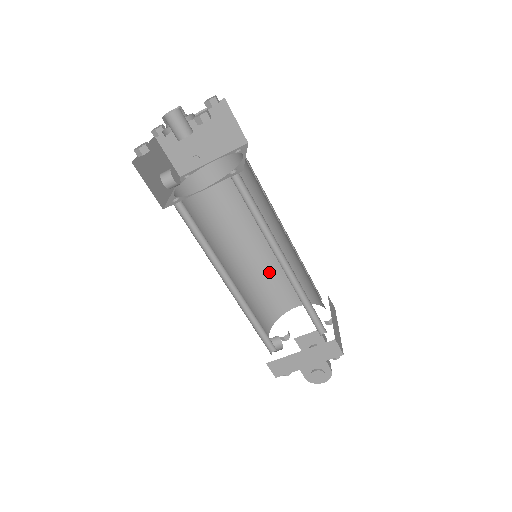
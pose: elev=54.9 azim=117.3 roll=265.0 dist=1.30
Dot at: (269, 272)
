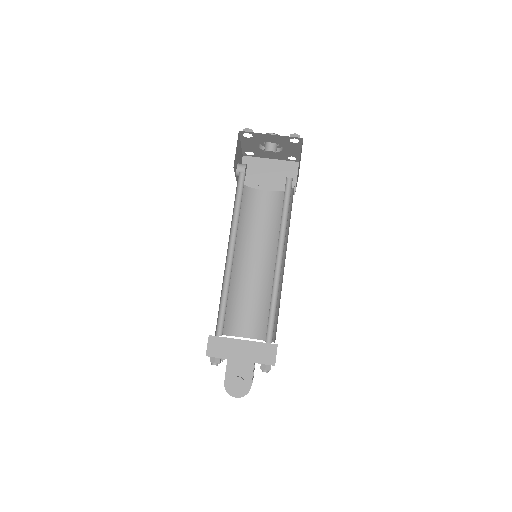
Dot at: (247, 292)
